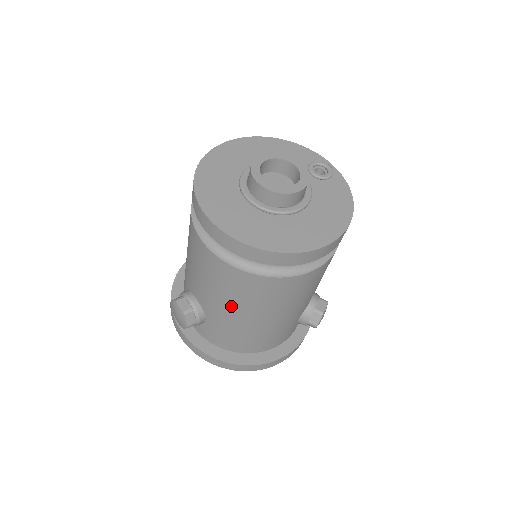
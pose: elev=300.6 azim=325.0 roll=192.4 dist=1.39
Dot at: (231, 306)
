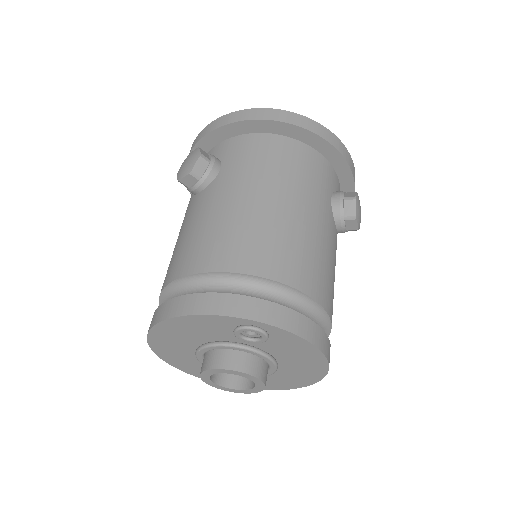
Dot at: occluded
